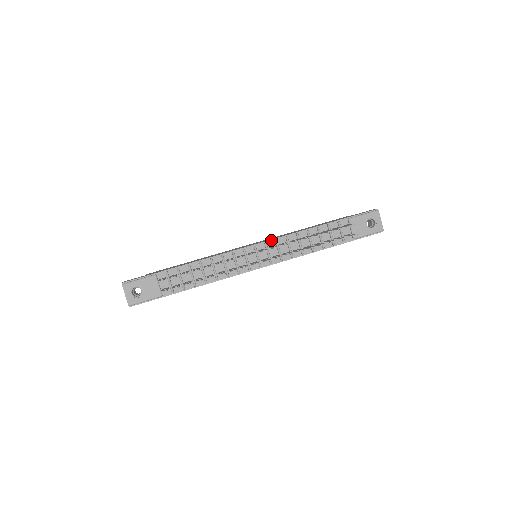
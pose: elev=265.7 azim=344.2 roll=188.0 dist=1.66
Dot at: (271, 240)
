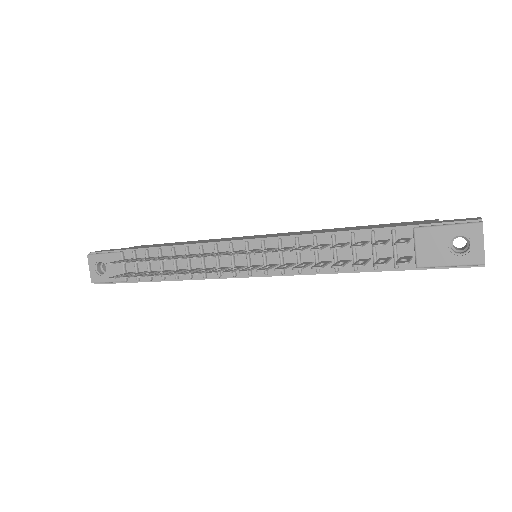
Dot at: (273, 238)
